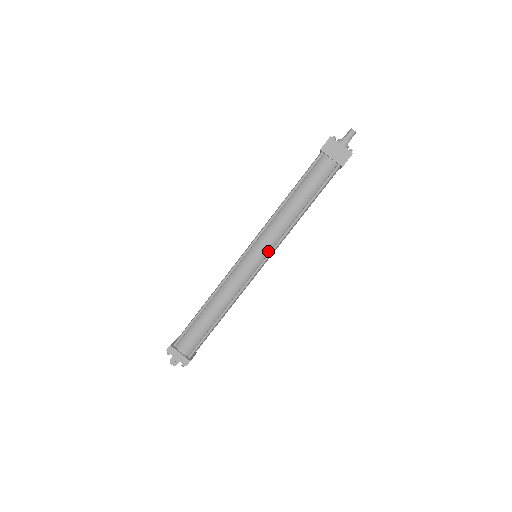
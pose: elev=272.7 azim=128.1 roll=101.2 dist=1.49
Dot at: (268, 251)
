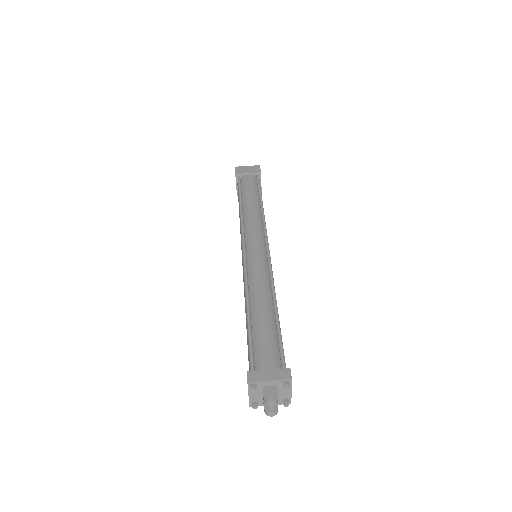
Dot at: (262, 237)
